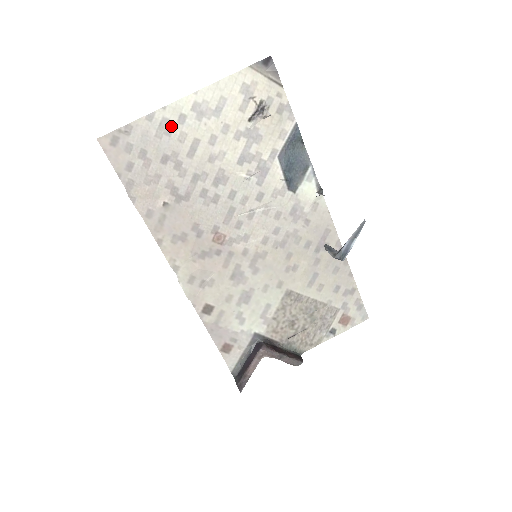
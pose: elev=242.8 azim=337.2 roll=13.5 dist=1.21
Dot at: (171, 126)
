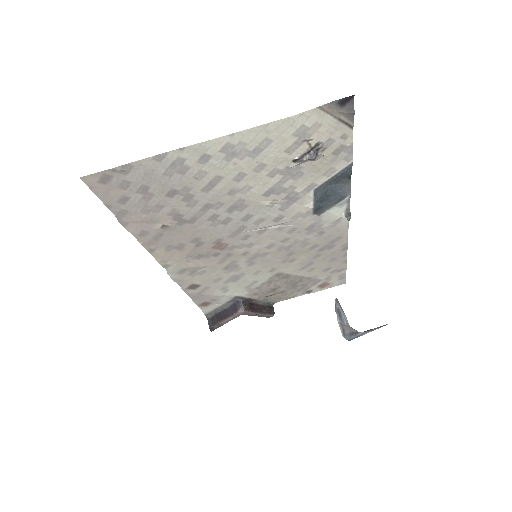
Dot at: (187, 165)
